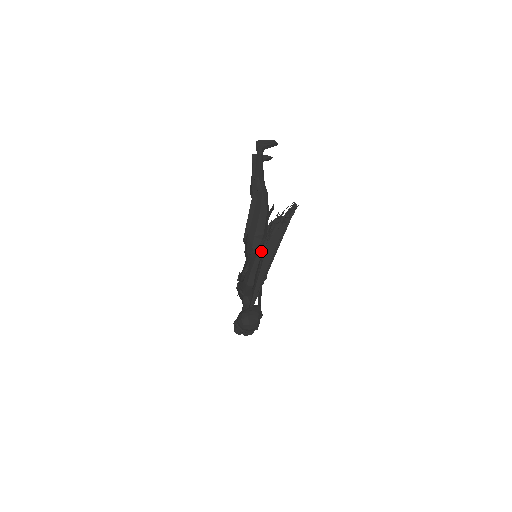
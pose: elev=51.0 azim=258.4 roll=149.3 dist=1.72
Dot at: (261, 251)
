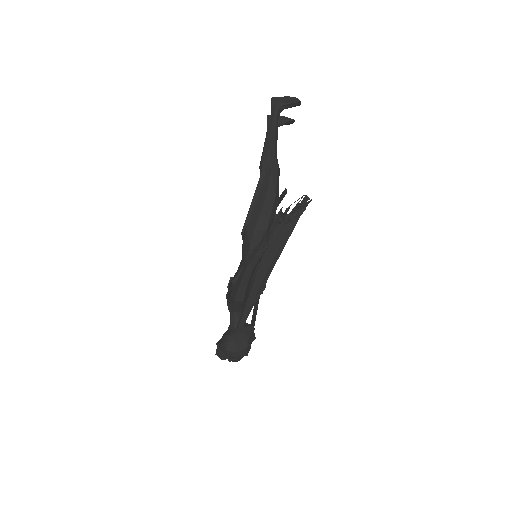
Dot at: (255, 258)
